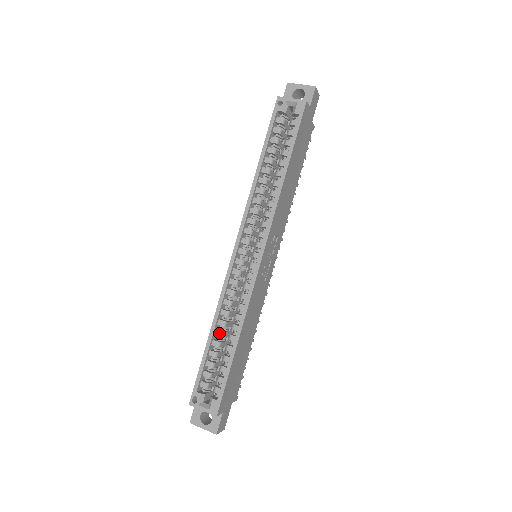
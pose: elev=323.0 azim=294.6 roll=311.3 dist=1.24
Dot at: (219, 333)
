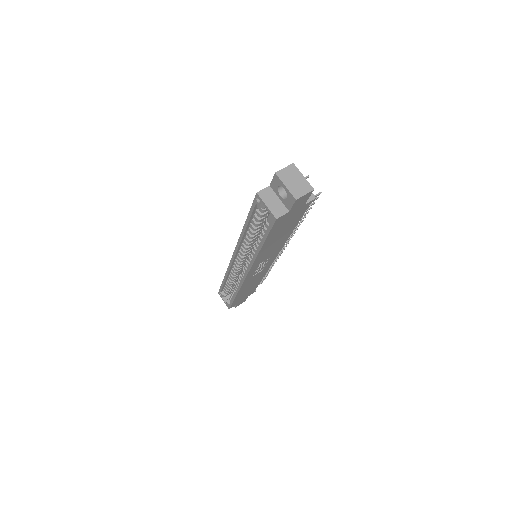
Dot at: (229, 281)
